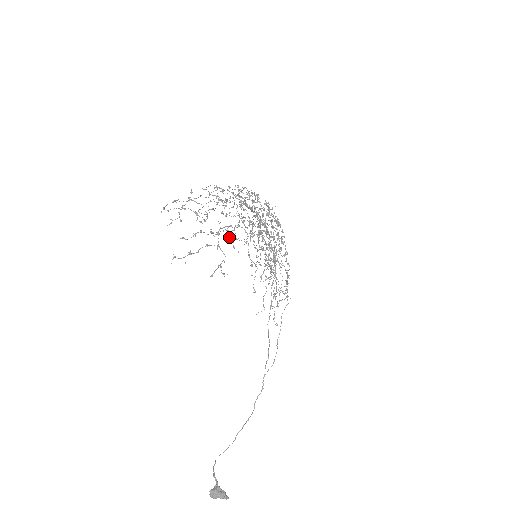
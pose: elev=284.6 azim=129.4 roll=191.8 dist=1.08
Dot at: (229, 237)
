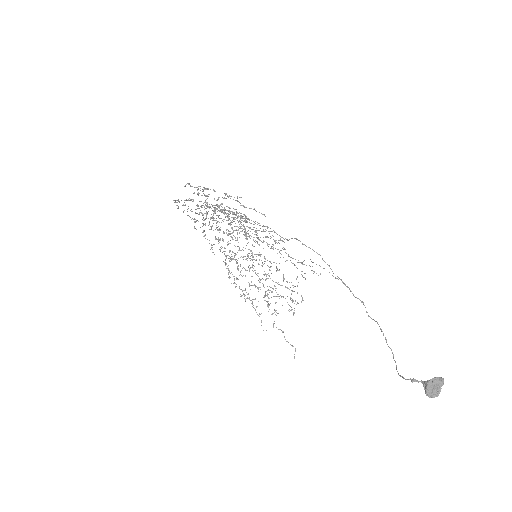
Dot at: occluded
